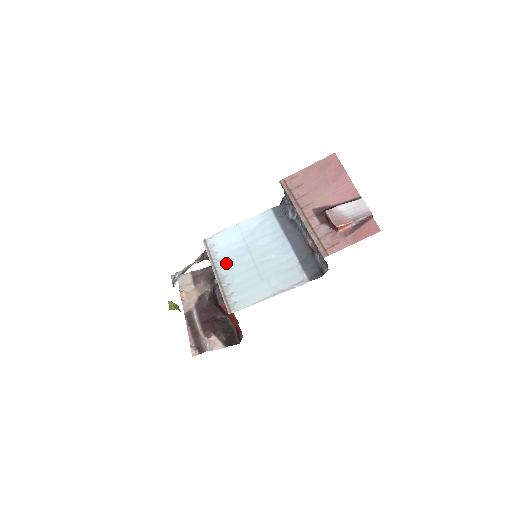
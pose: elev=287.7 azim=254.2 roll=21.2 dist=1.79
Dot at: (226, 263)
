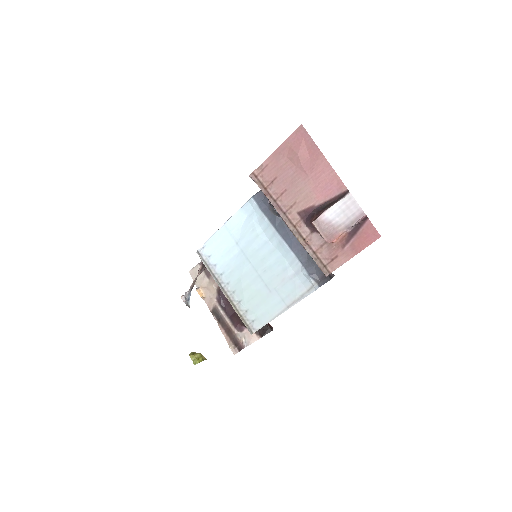
Dot at: (229, 277)
